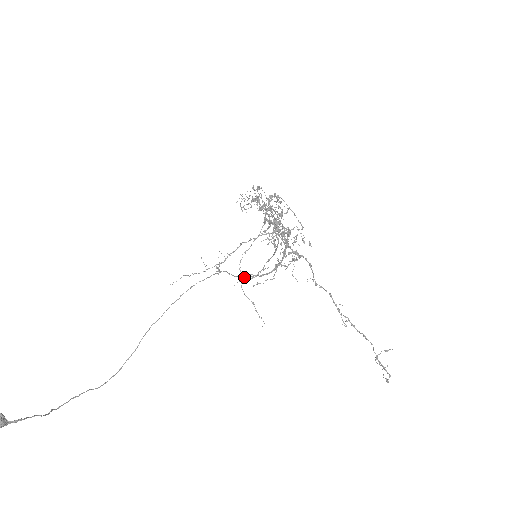
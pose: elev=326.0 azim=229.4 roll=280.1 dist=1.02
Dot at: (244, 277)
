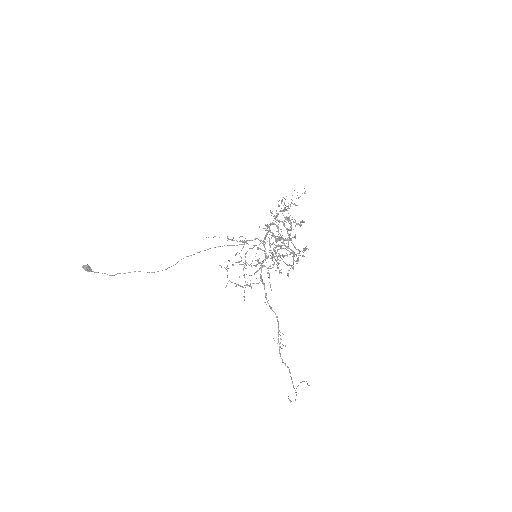
Dot at: occluded
